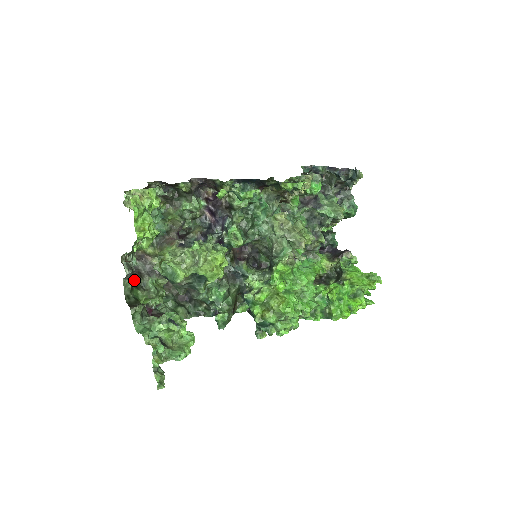
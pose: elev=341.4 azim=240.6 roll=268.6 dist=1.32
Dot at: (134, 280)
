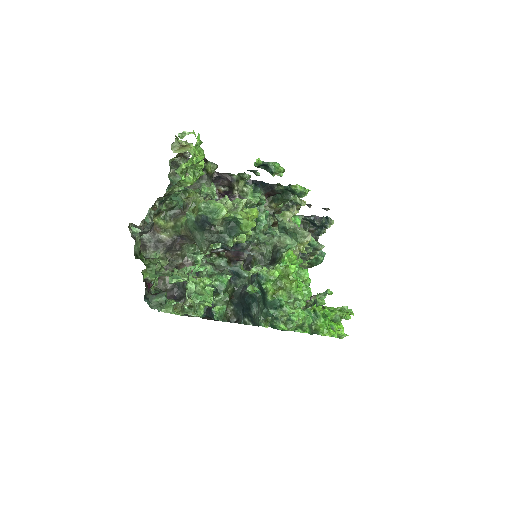
Dot at: occluded
